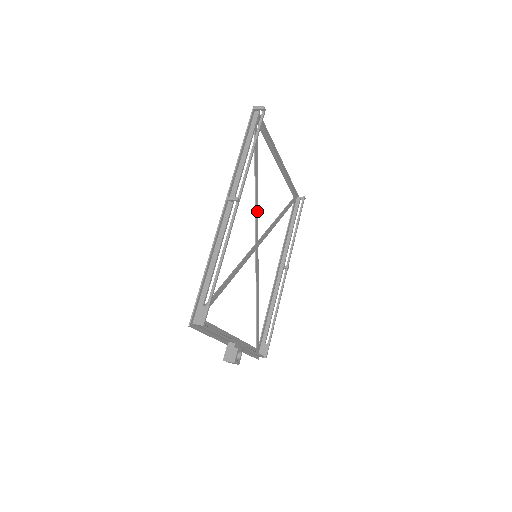
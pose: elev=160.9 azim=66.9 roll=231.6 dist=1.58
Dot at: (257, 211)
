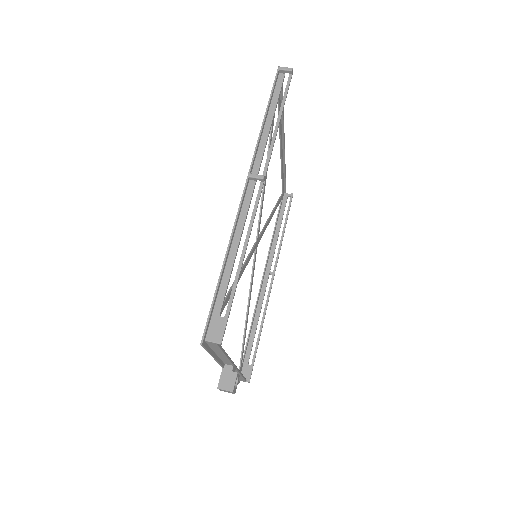
Dot at: (263, 200)
